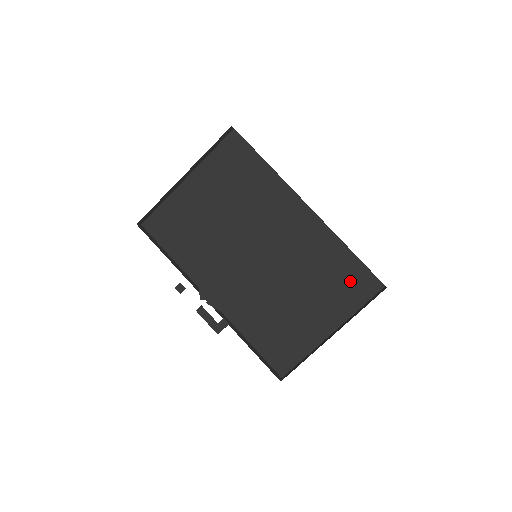
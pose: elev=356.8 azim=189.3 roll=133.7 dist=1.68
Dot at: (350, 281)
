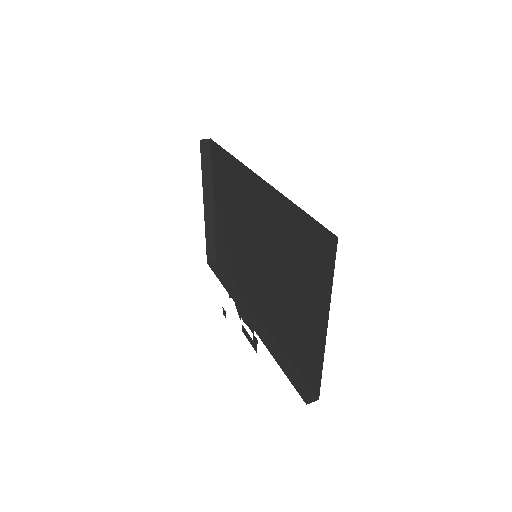
Dot at: (312, 248)
